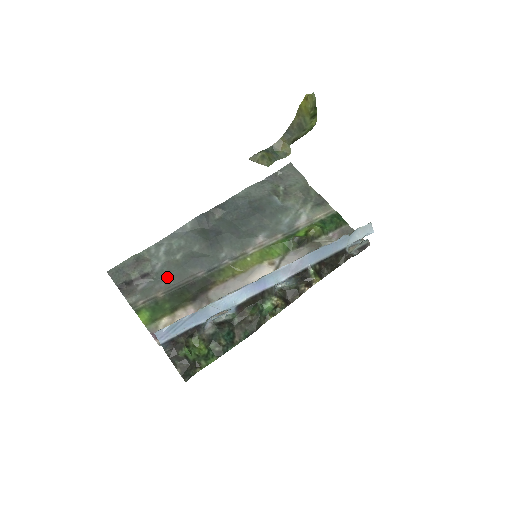
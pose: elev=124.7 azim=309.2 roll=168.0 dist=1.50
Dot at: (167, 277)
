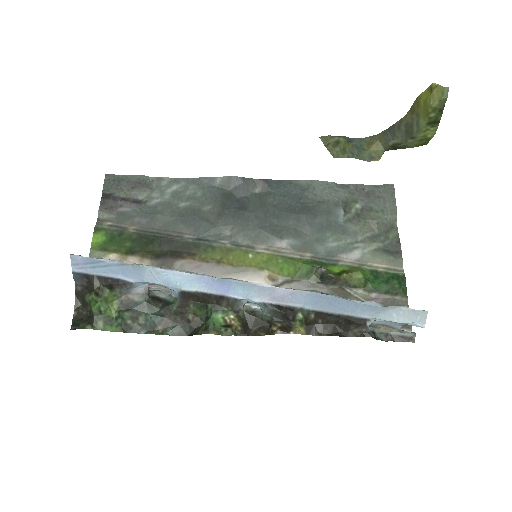
Dot at: (154, 217)
